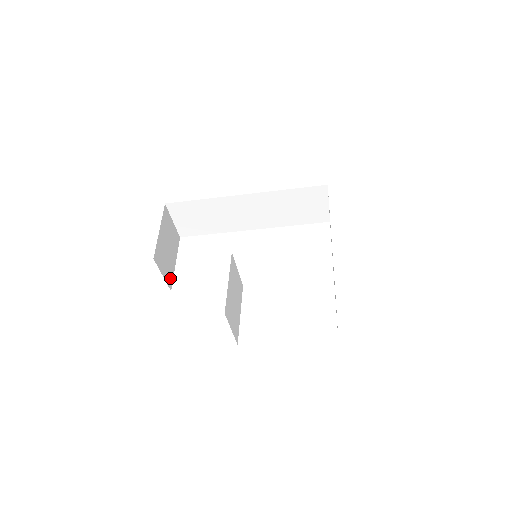
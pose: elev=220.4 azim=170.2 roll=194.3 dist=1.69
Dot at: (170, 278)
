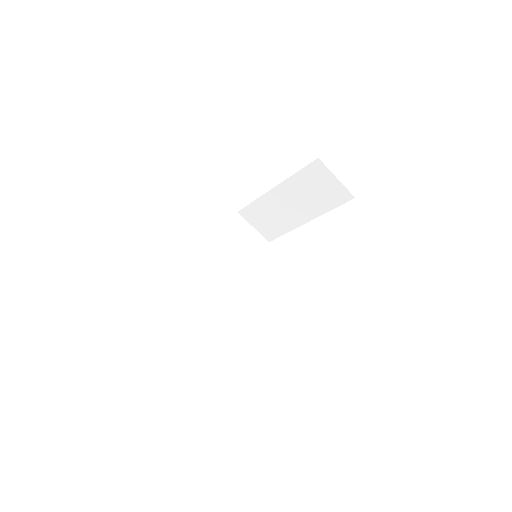
Dot at: occluded
